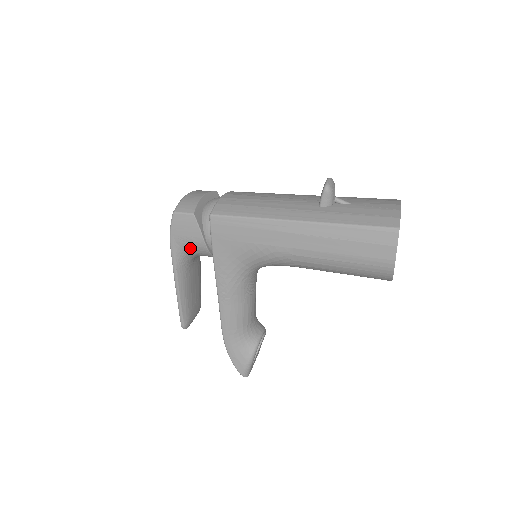
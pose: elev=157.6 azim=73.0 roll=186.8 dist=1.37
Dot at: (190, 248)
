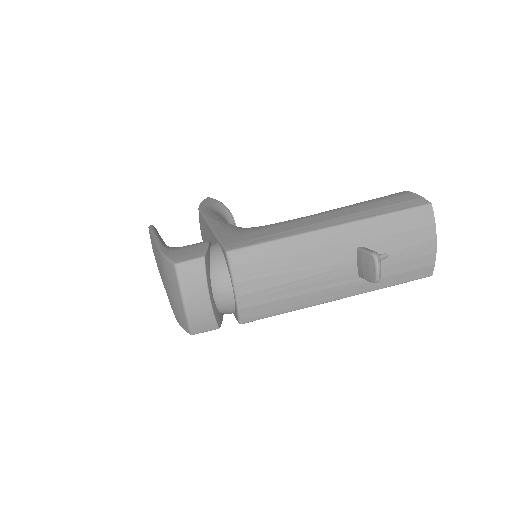
Dot at: occluded
